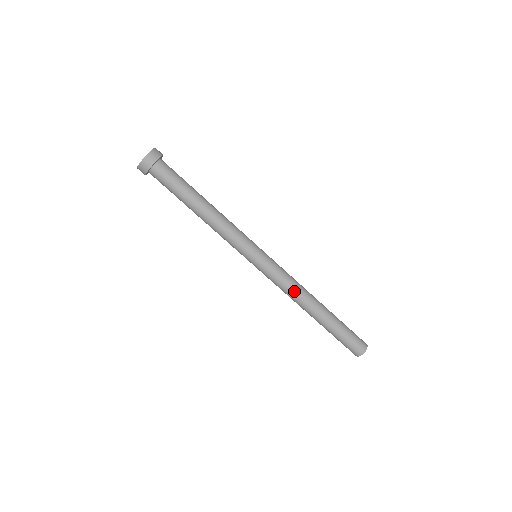
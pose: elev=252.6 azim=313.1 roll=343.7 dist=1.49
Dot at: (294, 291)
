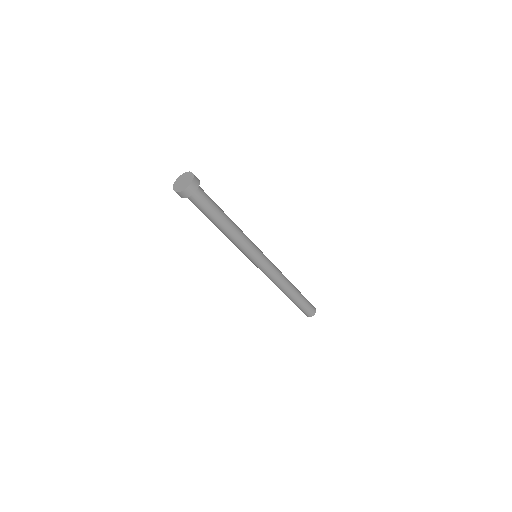
Dot at: (277, 282)
